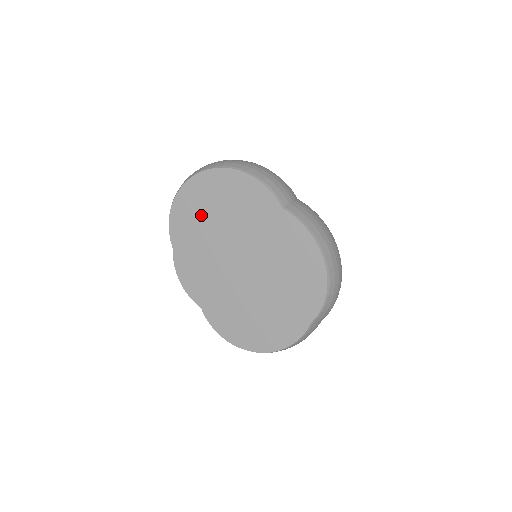
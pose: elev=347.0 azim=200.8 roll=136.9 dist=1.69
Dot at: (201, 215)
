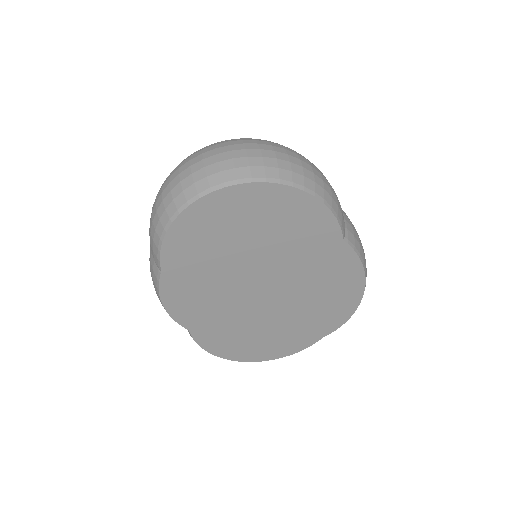
Dot at: (223, 237)
